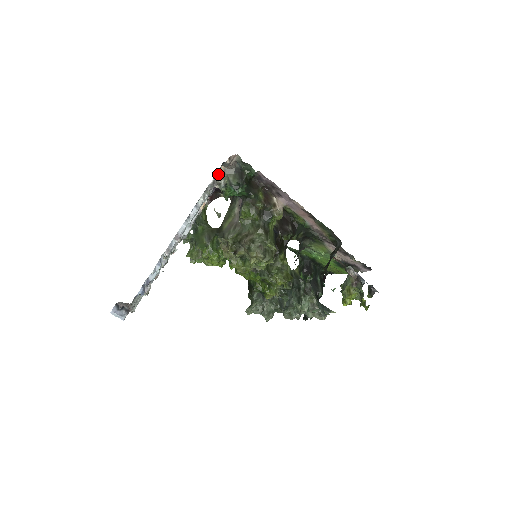
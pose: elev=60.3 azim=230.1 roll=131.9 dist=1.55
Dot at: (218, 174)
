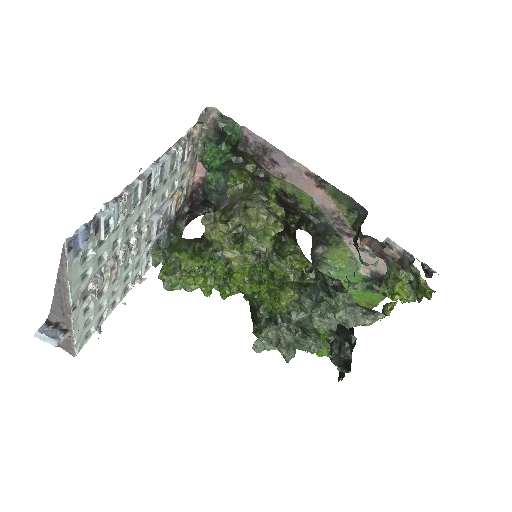
Dot at: (193, 132)
